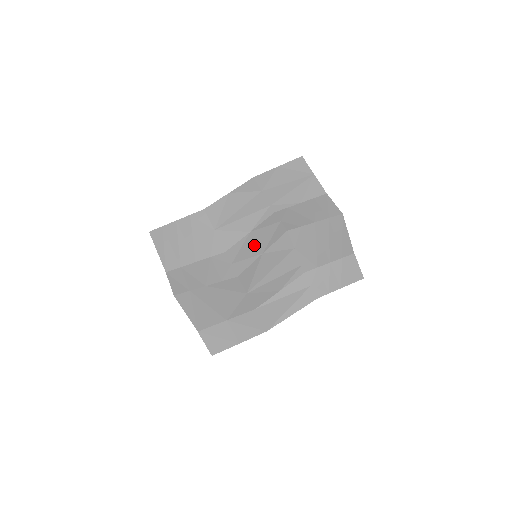
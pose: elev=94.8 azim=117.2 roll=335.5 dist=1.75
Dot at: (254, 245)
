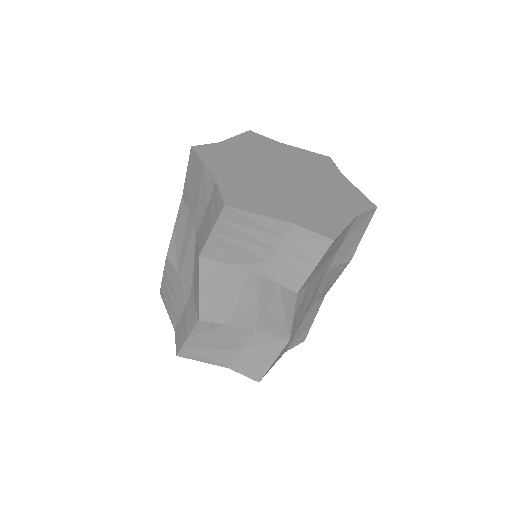
Dot at: (196, 280)
